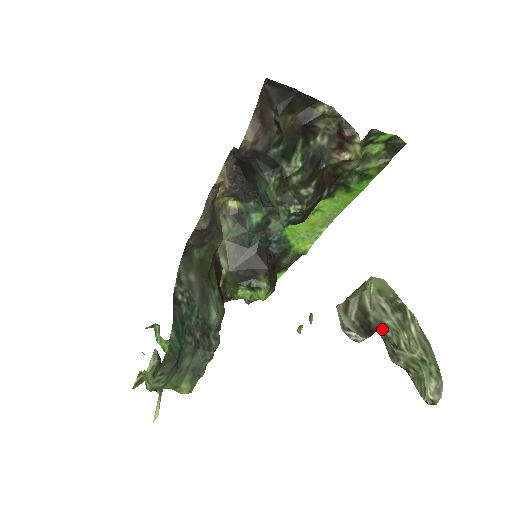
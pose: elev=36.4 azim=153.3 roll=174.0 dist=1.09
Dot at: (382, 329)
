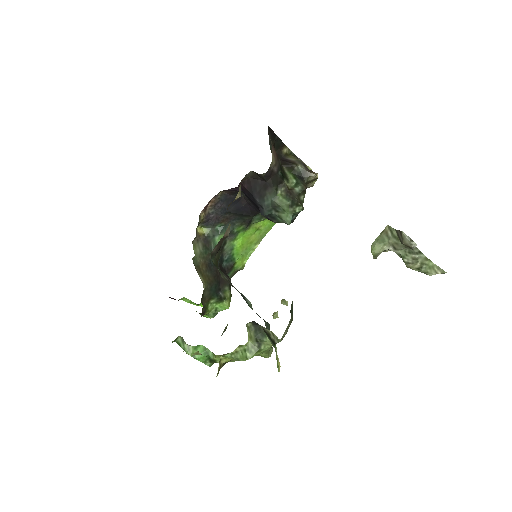
Dot at: occluded
